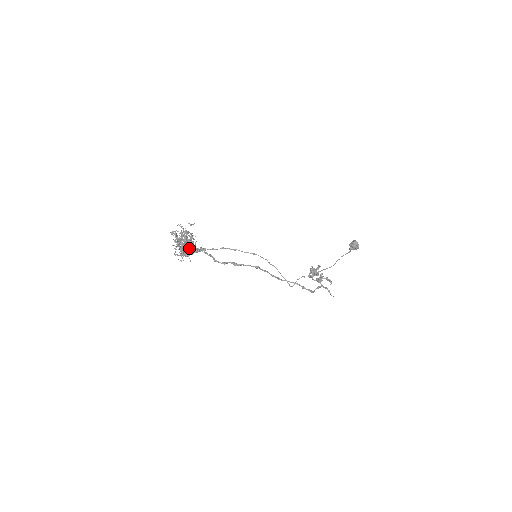
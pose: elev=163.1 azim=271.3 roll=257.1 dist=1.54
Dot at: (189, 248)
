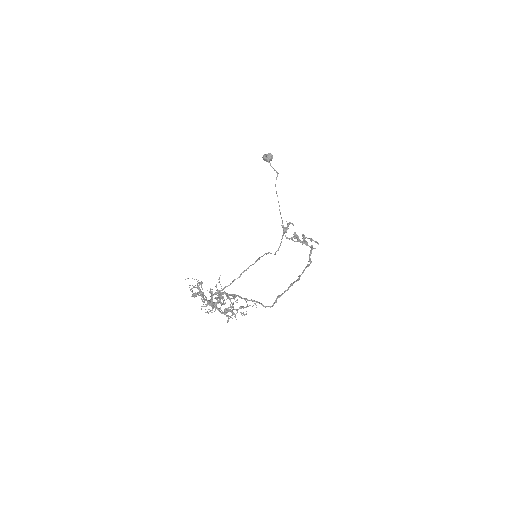
Dot at: occluded
